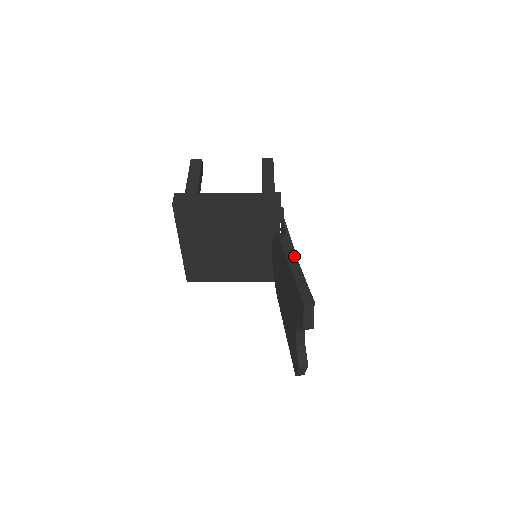
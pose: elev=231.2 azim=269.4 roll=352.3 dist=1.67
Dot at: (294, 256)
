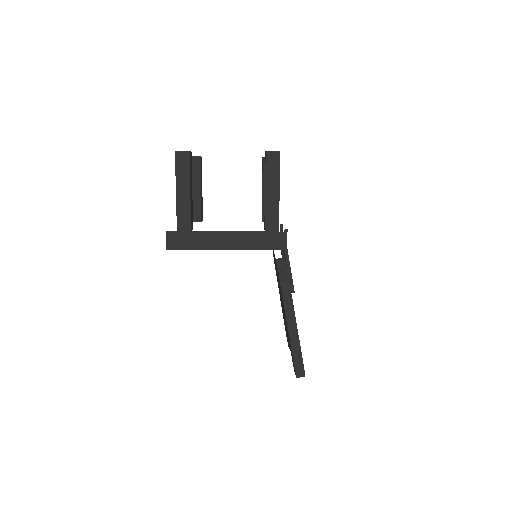
Dot at: (293, 314)
